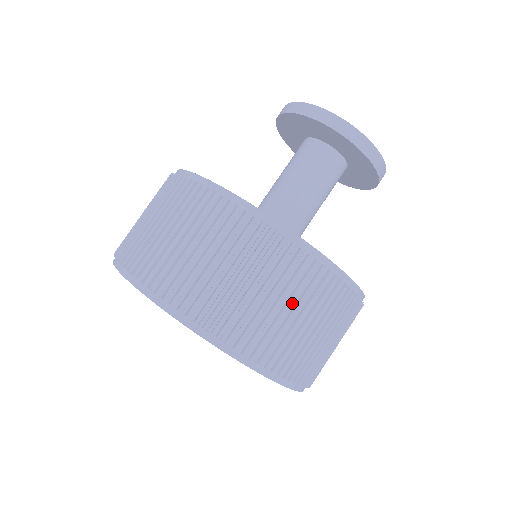
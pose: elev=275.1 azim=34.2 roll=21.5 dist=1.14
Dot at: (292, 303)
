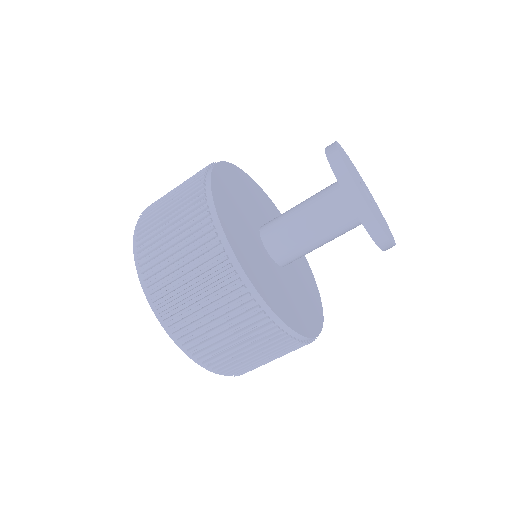
Dot at: occluded
